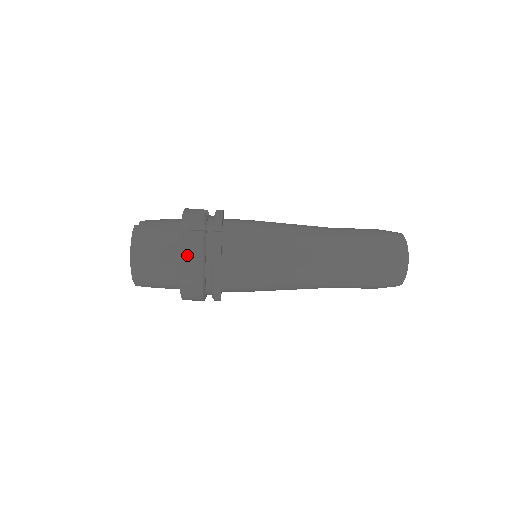
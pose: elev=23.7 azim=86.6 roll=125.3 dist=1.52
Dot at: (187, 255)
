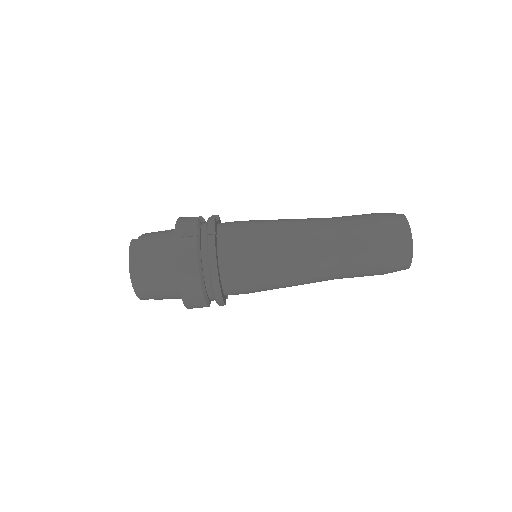
Dot at: (183, 261)
